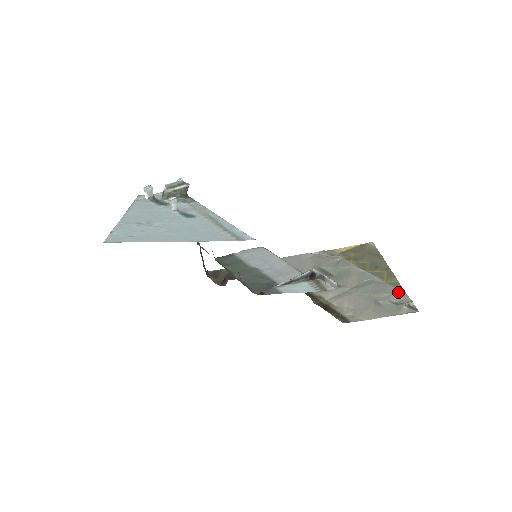
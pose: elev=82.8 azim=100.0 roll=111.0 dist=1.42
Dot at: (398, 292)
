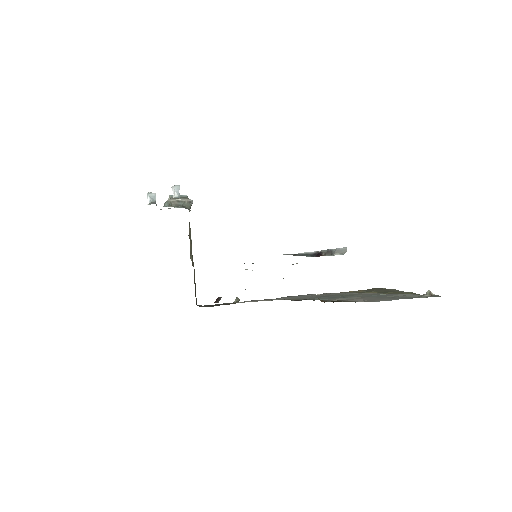
Dot at: (416, 294)
